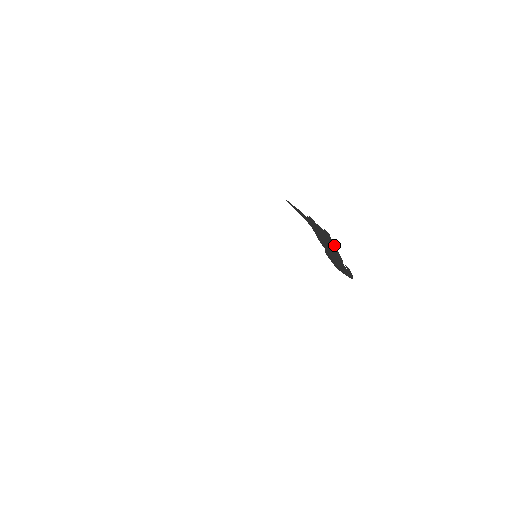
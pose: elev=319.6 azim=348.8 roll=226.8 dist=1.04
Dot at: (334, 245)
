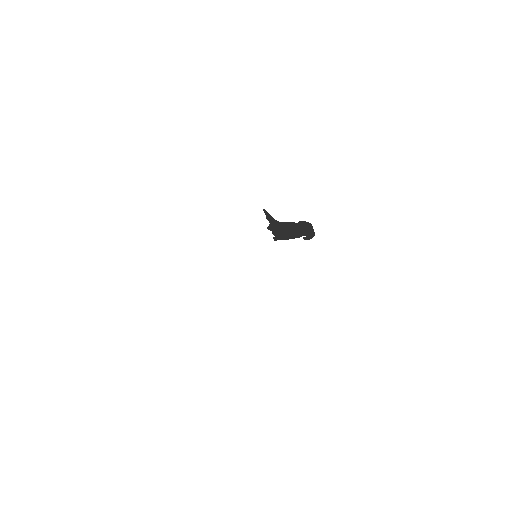
Dot at: (286, 239)
